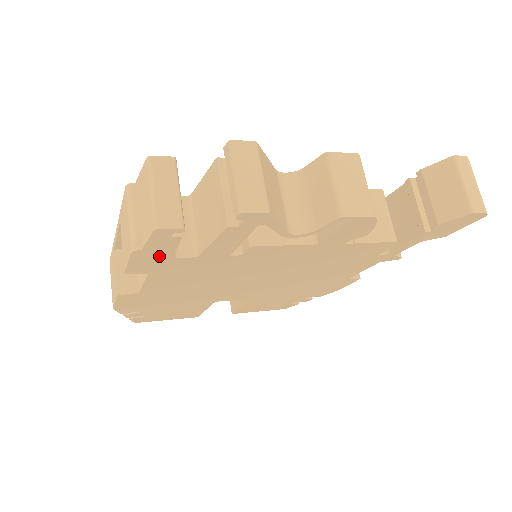
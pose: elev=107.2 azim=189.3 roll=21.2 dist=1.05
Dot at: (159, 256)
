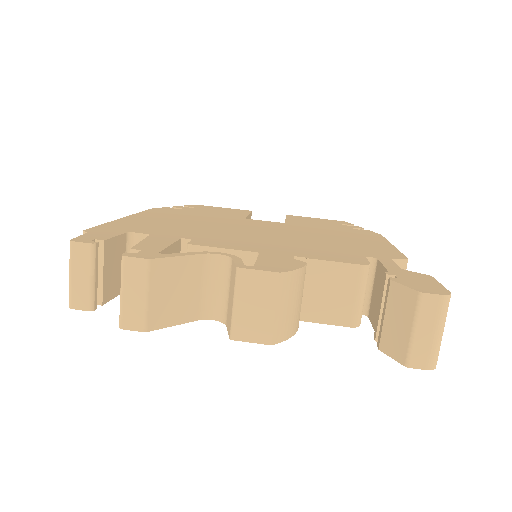
Dot at: occluded
